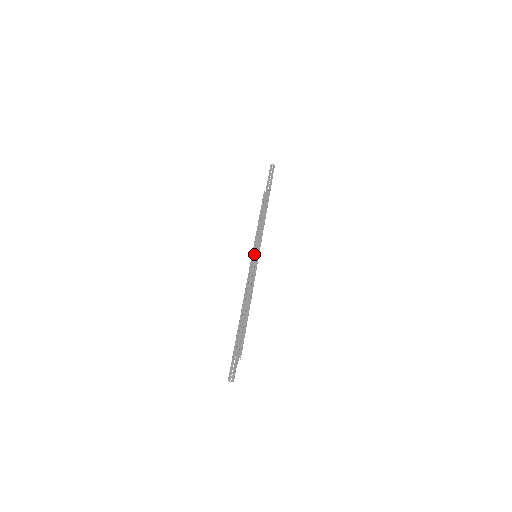
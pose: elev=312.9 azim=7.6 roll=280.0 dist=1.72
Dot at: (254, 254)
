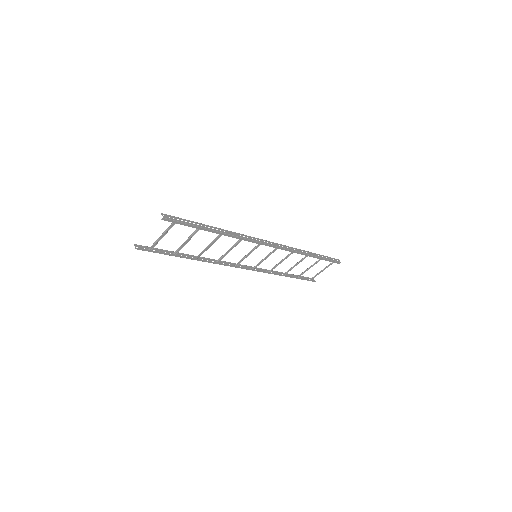
Dot at: (257, 238)
